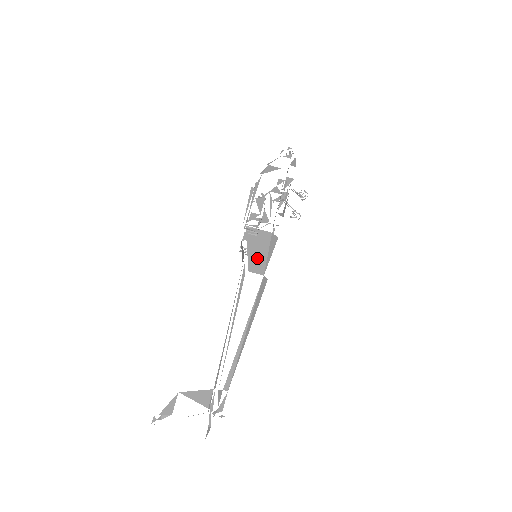
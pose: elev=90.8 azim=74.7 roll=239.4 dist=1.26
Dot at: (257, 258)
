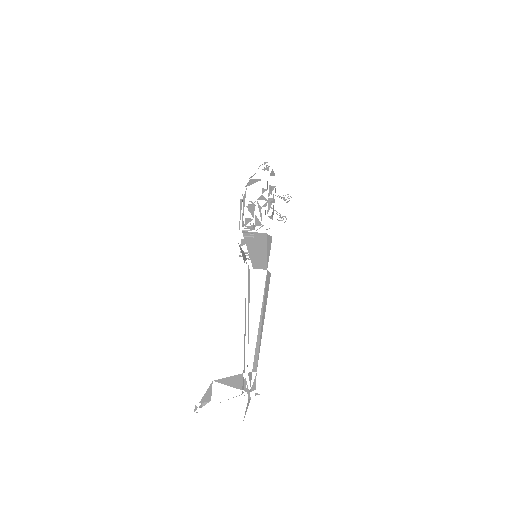
Dot at: (258, 256)
